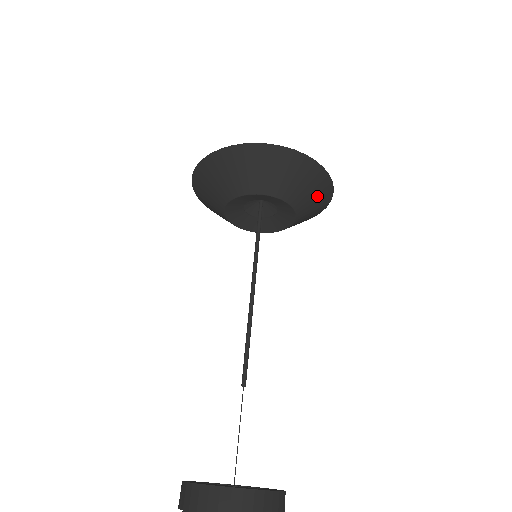
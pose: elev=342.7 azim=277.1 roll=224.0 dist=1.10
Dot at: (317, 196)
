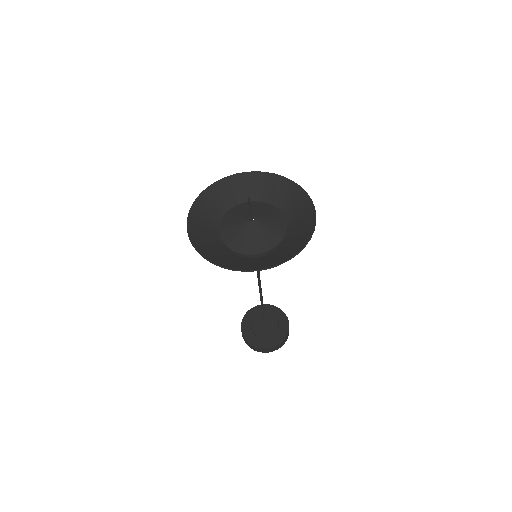
Dot at: (300, 213)
